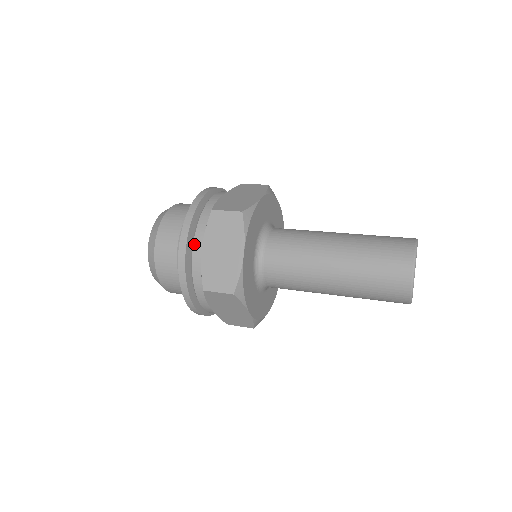
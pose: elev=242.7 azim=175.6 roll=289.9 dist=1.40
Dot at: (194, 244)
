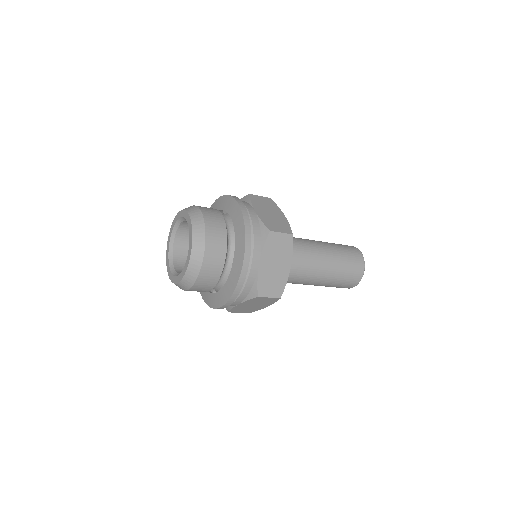
Dot at: (253, 259)
